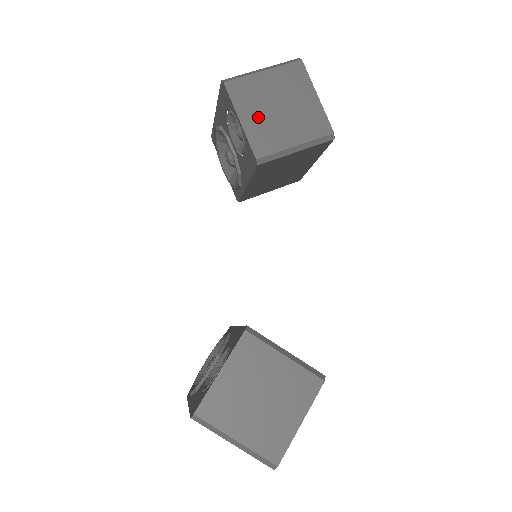
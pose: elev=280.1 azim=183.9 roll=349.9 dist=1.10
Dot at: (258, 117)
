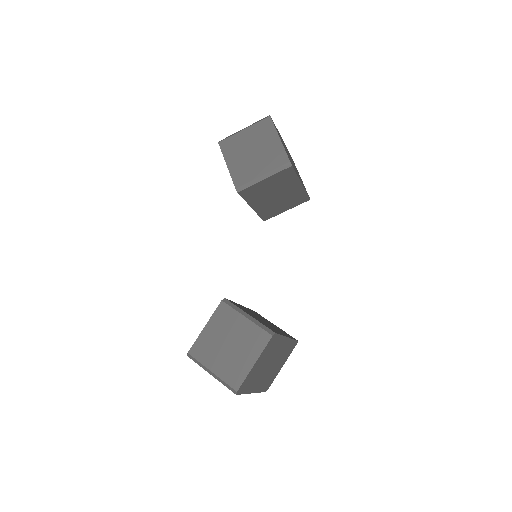
Dot at: (238, 161)
